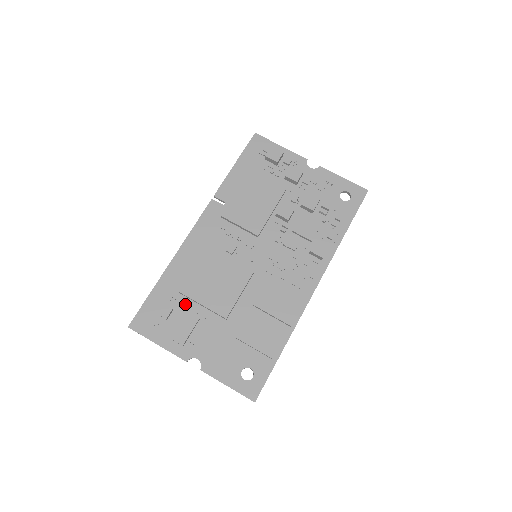
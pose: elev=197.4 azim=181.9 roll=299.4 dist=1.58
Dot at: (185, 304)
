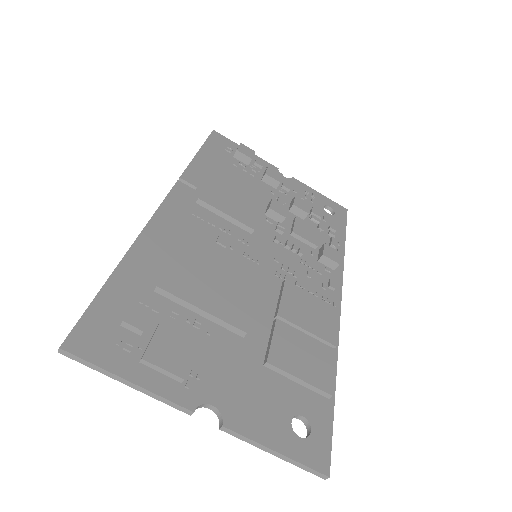
Dot at: (169, 311)
